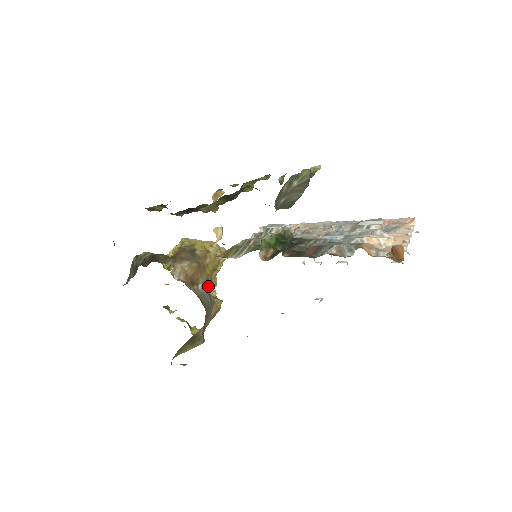
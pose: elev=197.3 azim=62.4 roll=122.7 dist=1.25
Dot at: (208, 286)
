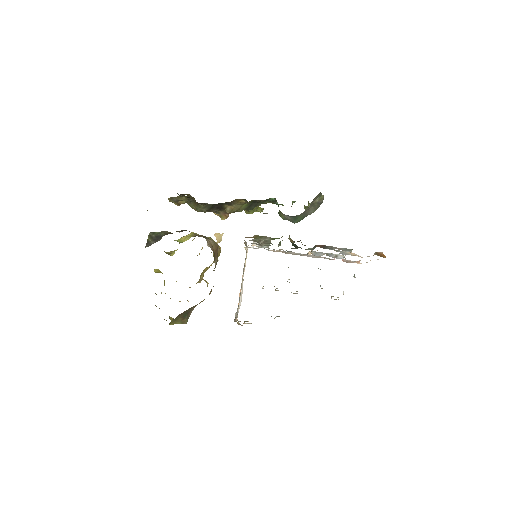
Dot at: occluded
